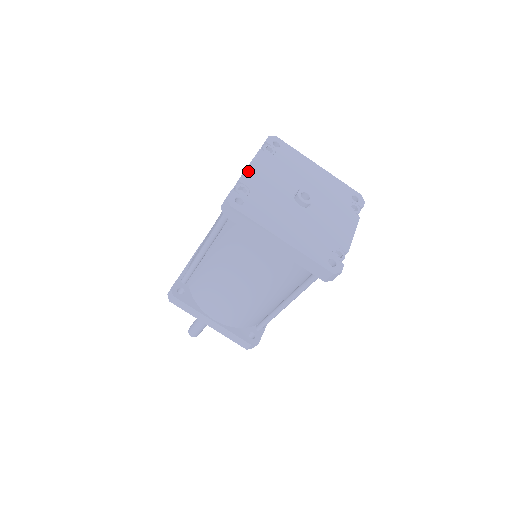
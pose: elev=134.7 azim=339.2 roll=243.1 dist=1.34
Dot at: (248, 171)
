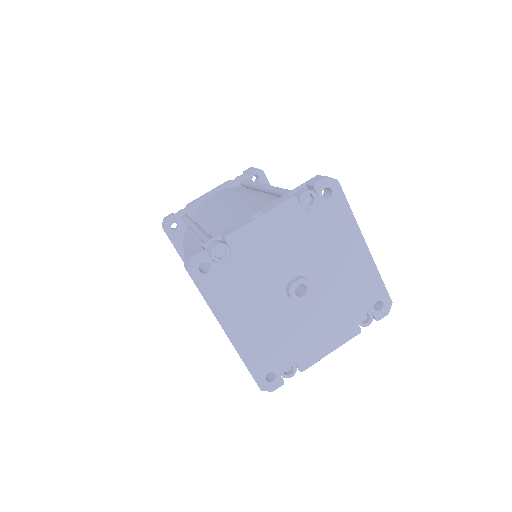
Dot at: (249, 227)
